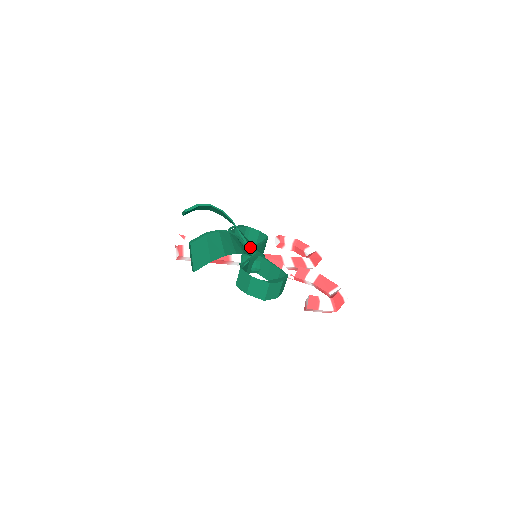
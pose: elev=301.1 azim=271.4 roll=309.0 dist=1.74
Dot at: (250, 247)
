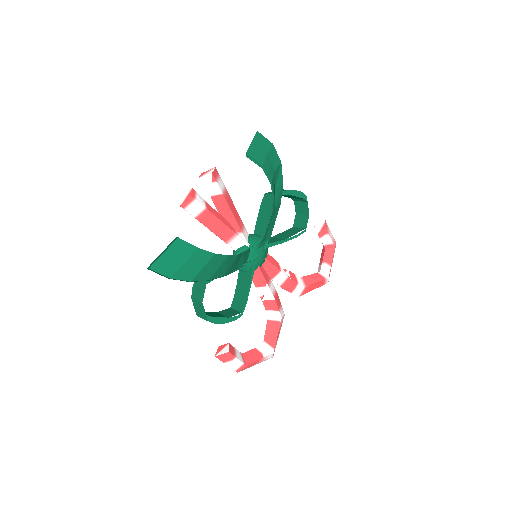
Dot at: (260, 246)
